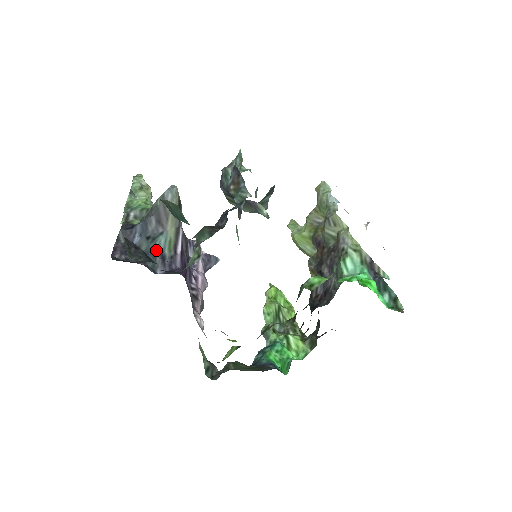
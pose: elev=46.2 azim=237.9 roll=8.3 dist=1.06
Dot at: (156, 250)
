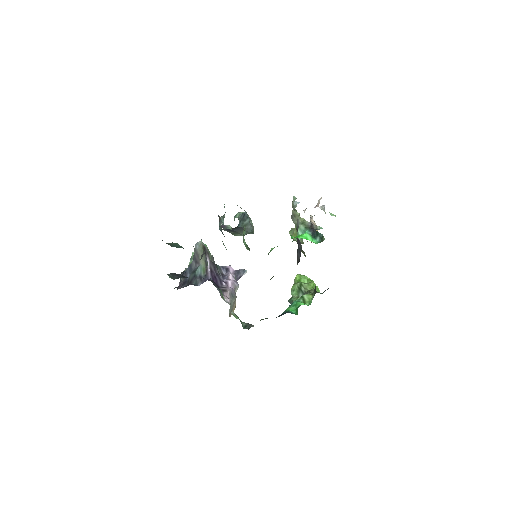
Dot at: (196, 276)
